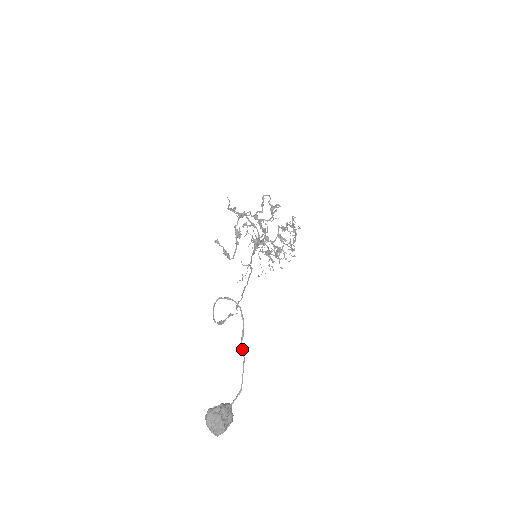
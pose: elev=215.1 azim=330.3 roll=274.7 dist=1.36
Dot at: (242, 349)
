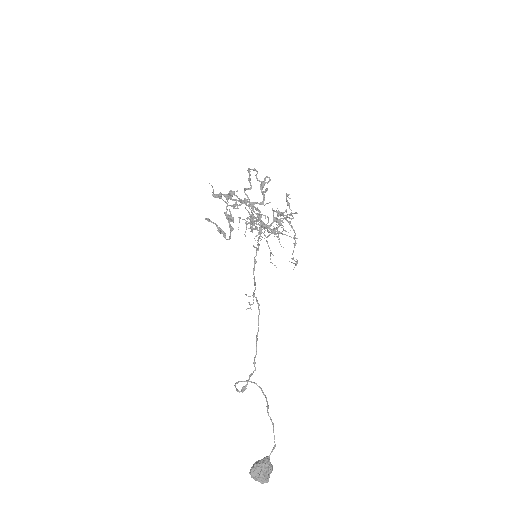
Dot at: occluded
